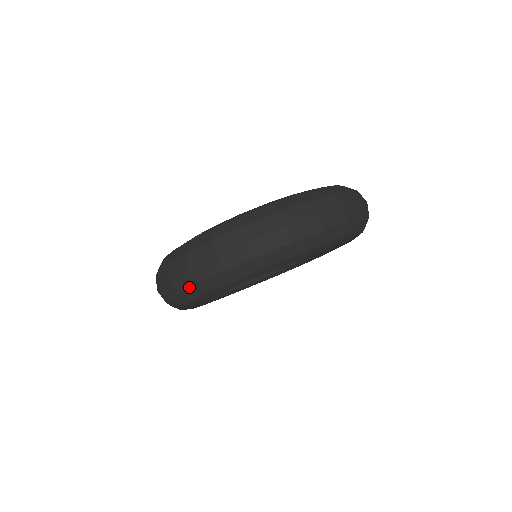
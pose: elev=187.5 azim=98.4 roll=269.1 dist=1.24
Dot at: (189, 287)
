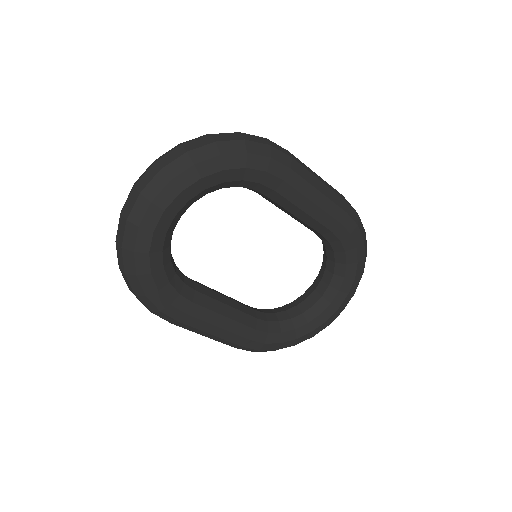
Dot at: (129, 283)
